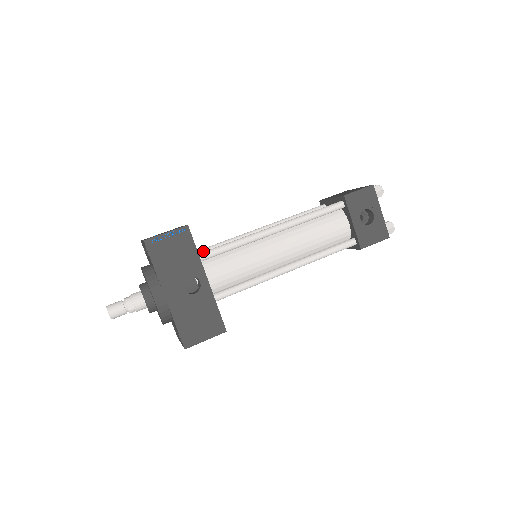
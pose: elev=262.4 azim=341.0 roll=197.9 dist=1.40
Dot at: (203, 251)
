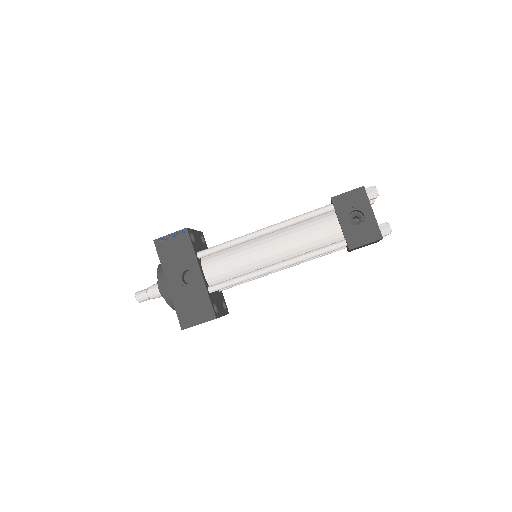
Dot at: occluded
